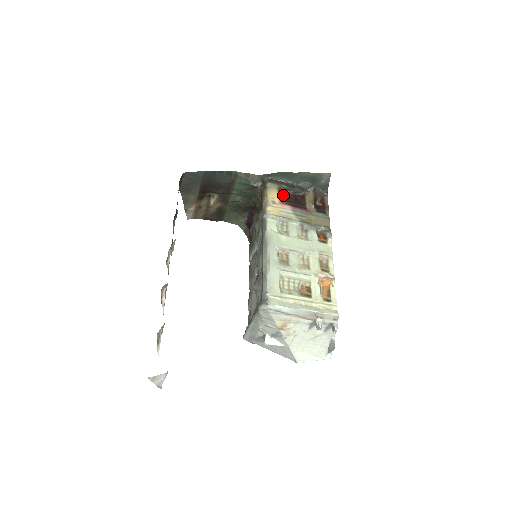
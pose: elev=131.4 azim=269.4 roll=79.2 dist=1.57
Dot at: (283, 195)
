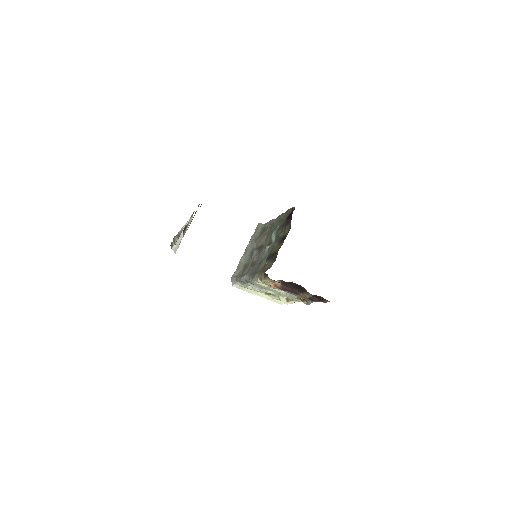
Dot at: (284, 281)
